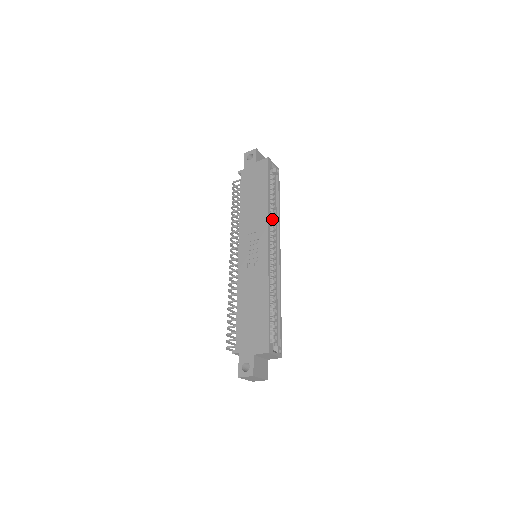
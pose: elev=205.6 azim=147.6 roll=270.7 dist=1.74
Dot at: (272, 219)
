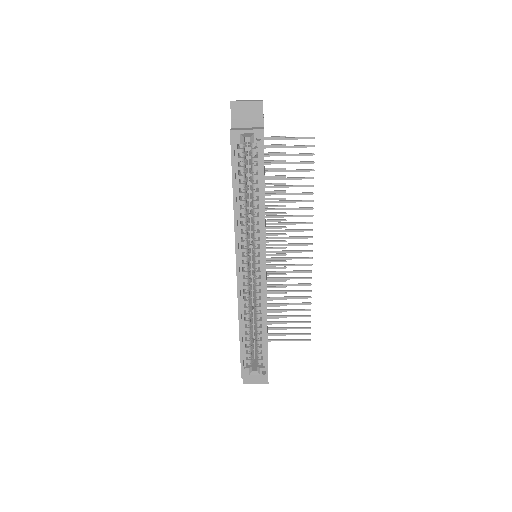
Dot at: (254, 219)
